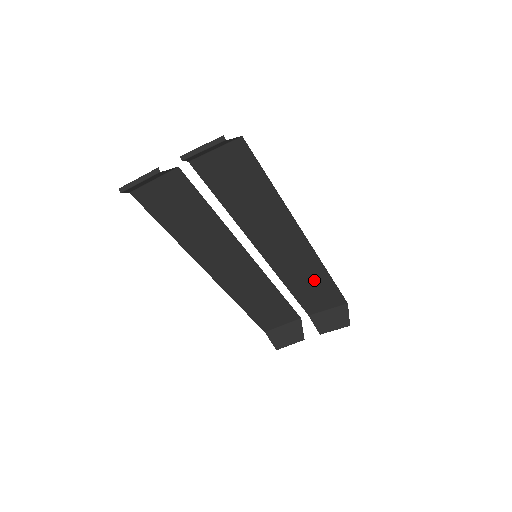
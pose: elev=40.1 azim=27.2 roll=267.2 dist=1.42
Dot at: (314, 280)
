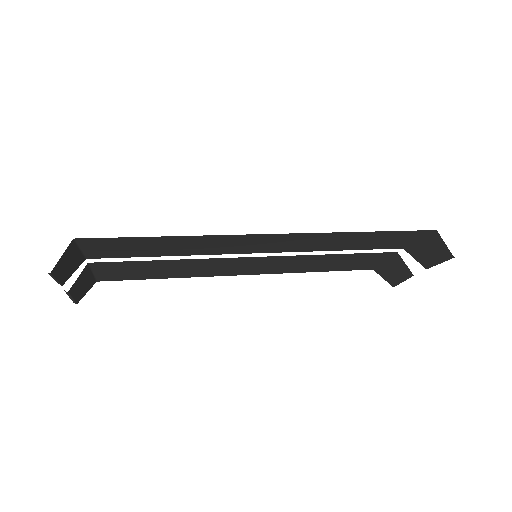
Dot at: (352, 239)
